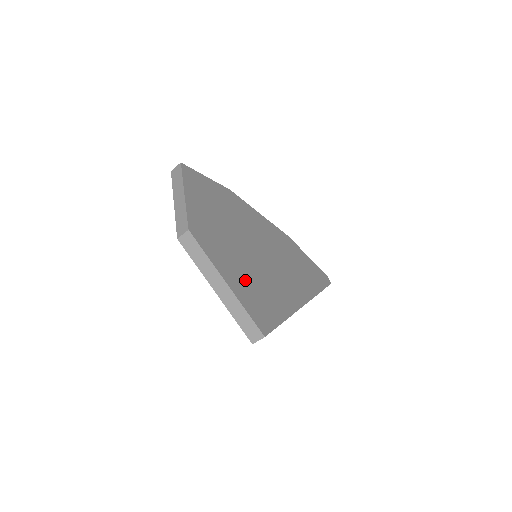
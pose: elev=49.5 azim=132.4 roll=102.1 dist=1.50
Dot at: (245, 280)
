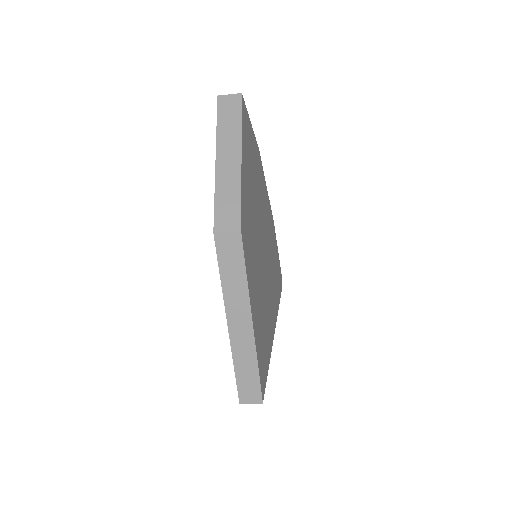
Dot at: (259, 310)
